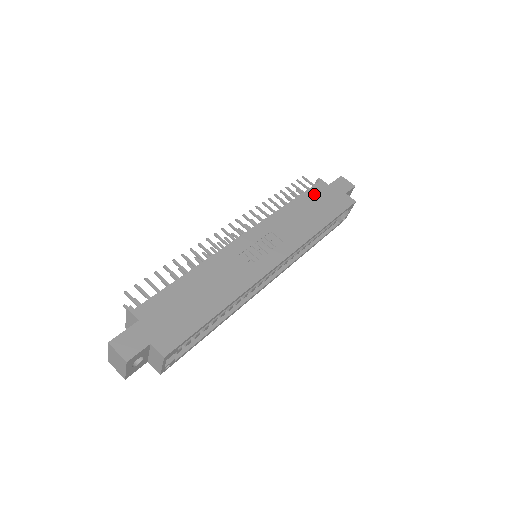
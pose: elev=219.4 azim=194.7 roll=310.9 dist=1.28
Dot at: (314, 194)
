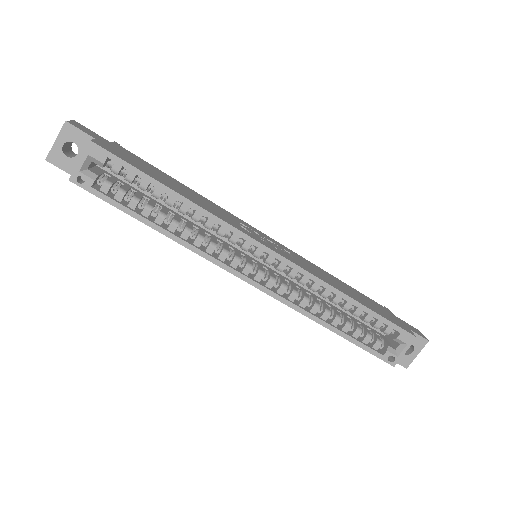
Dot at: (368, 299)
